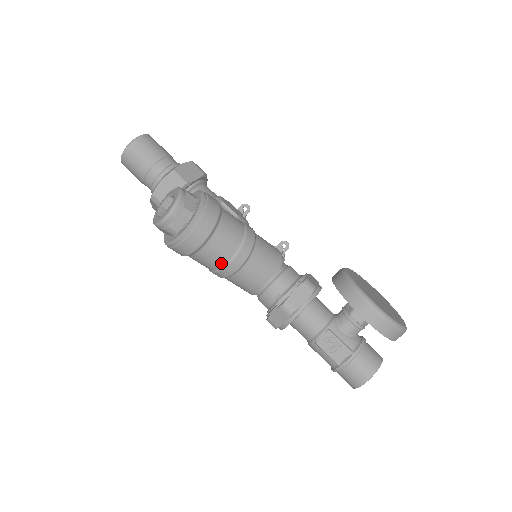
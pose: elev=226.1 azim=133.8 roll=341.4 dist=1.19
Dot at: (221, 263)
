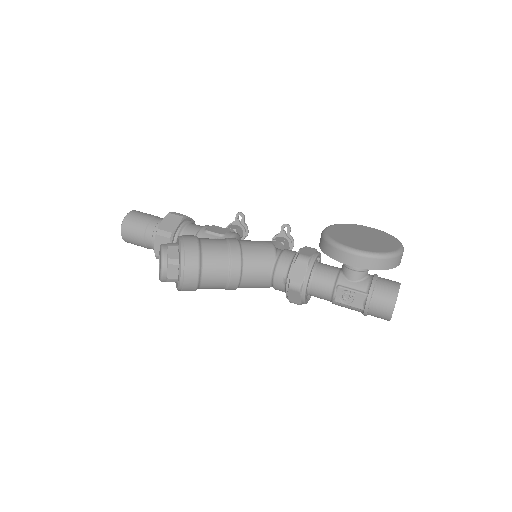
Dot at: (224, 281)
